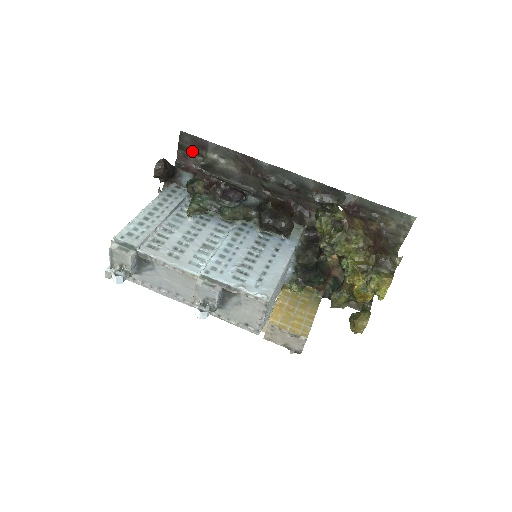
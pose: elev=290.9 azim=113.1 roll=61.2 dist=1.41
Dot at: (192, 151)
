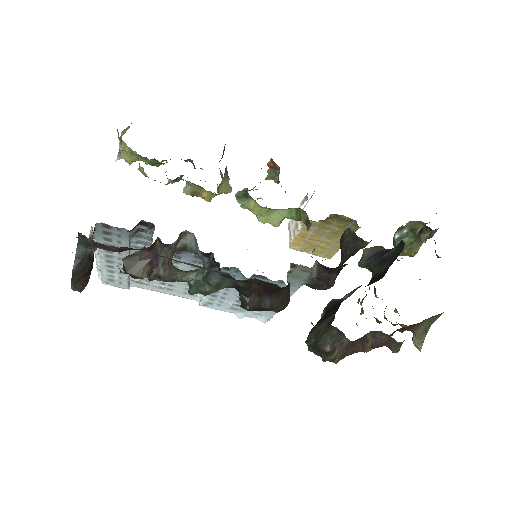
Dot at: occluded
